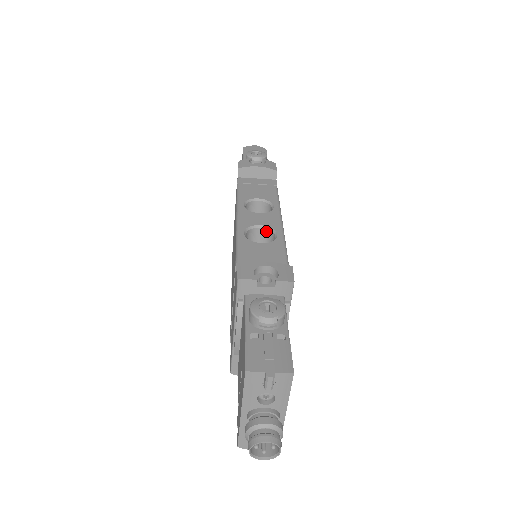
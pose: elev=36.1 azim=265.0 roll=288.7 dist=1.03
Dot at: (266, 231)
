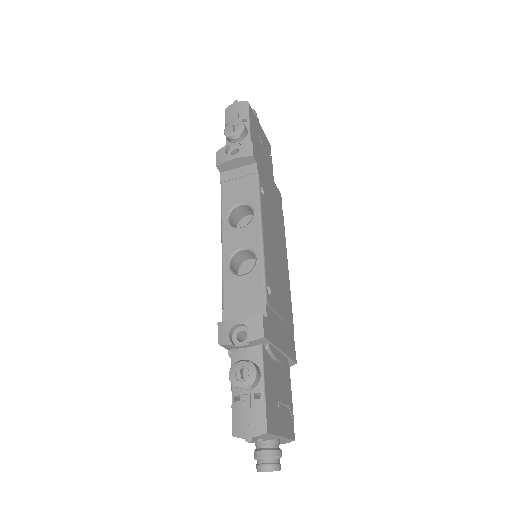
Dot at: (249, 251)
